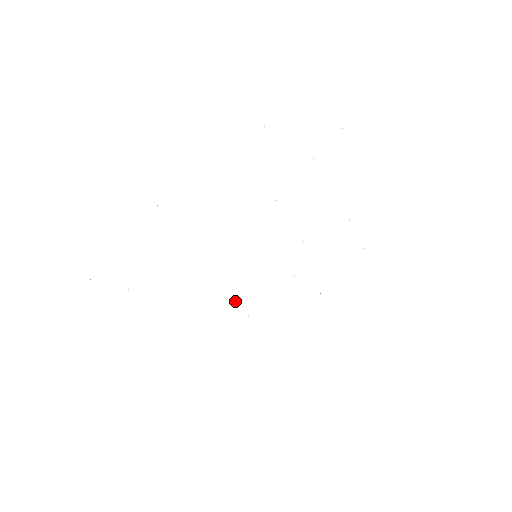
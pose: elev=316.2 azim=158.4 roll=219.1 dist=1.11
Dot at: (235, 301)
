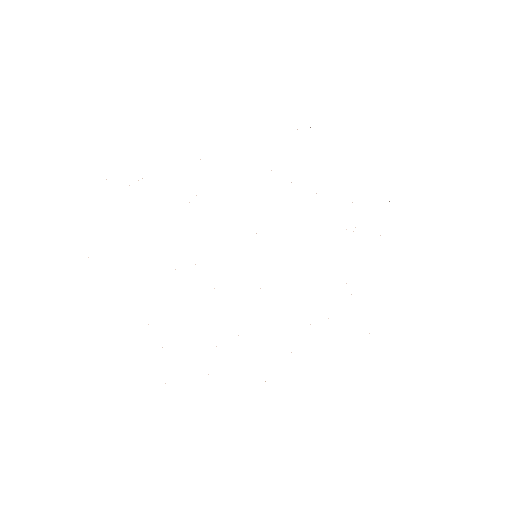
Dot at: occluded
